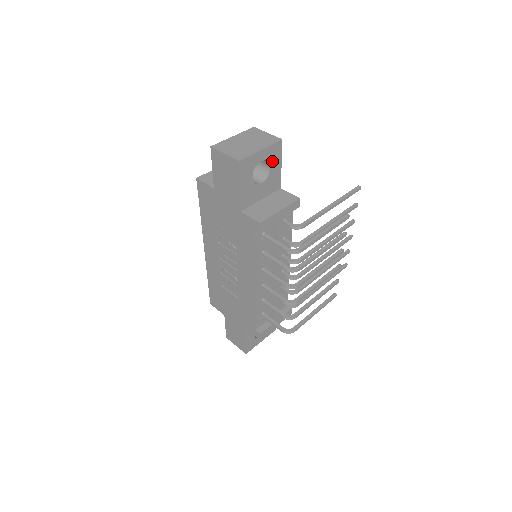
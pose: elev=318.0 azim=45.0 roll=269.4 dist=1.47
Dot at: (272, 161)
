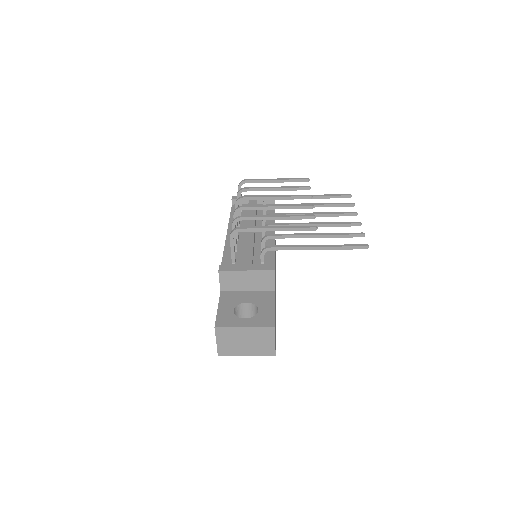
Dot at: occluded
